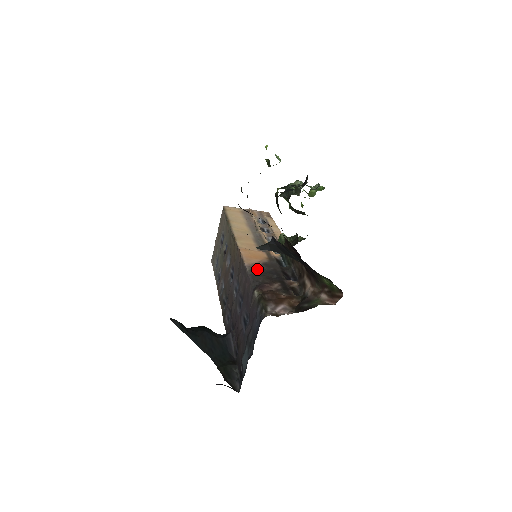
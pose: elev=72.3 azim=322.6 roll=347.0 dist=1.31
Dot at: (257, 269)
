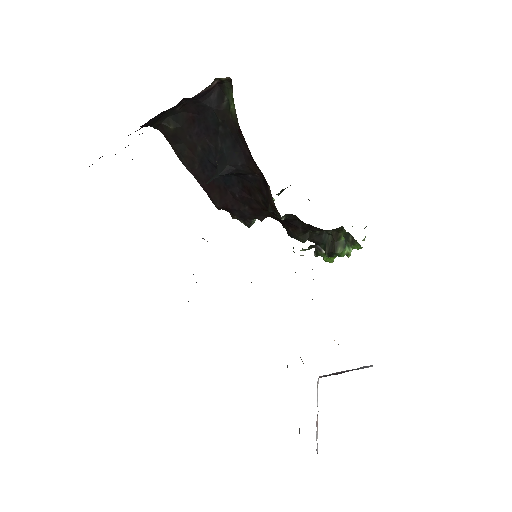
Dot at: occluded
